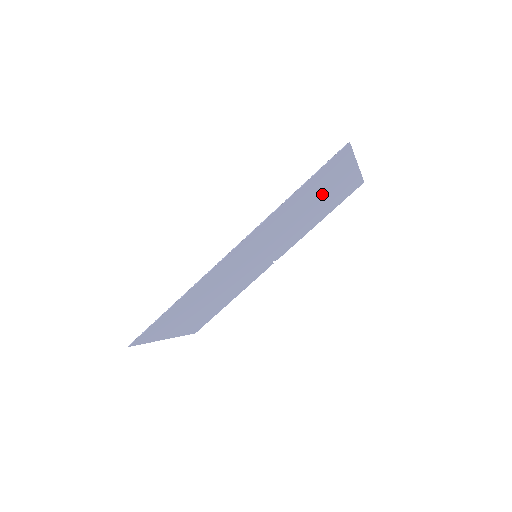
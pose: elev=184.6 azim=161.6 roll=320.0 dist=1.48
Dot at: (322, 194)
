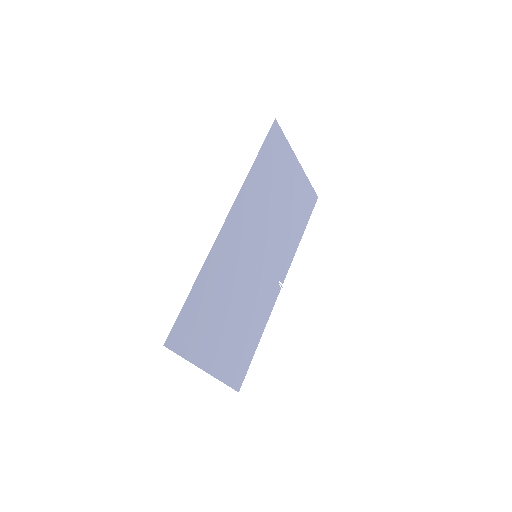
Dot at: (283, 186)
